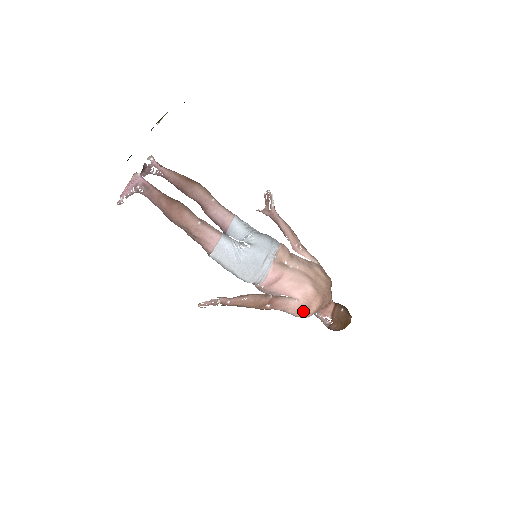
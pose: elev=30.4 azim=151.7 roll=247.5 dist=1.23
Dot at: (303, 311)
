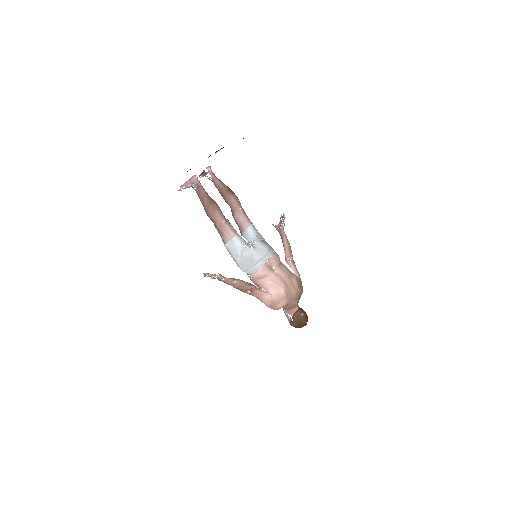
Dot at: (272, 304)
